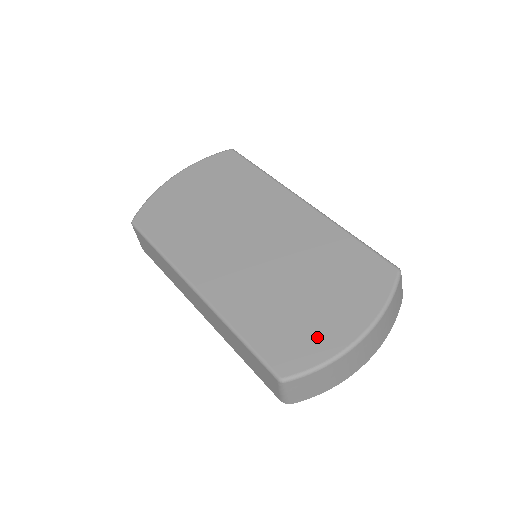
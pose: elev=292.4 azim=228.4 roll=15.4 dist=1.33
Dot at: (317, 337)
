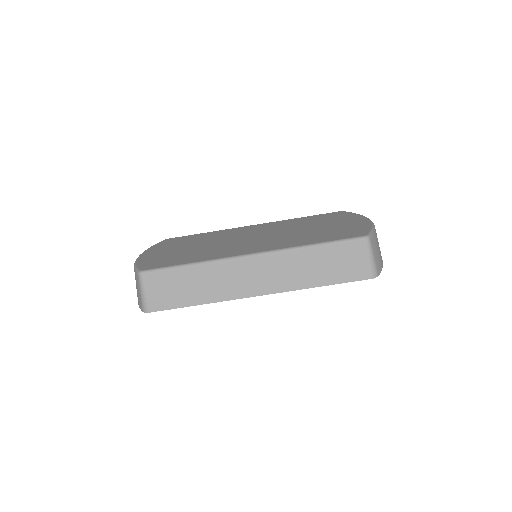
Dot at: (353, 227)
